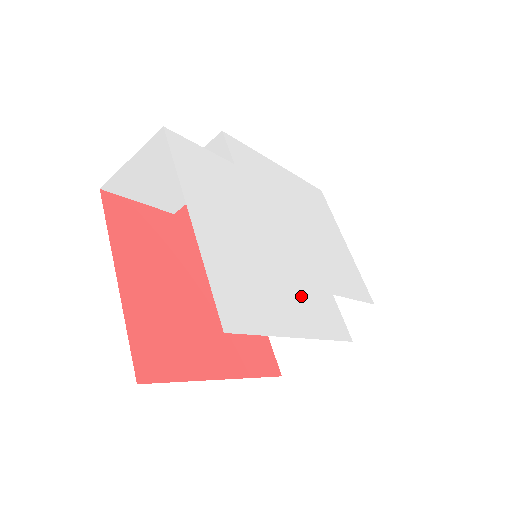
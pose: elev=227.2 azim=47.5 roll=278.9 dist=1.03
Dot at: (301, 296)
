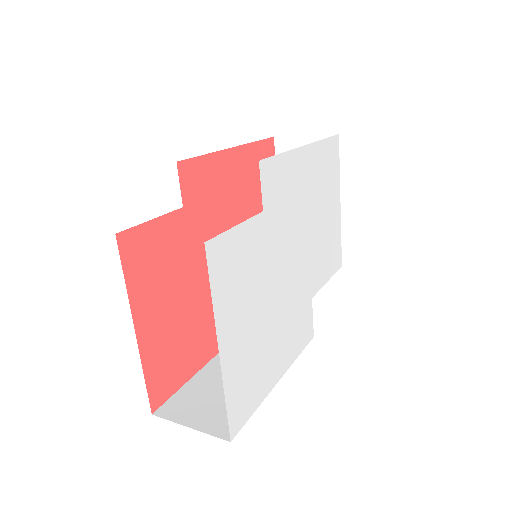
Dot at: (287, 333)
